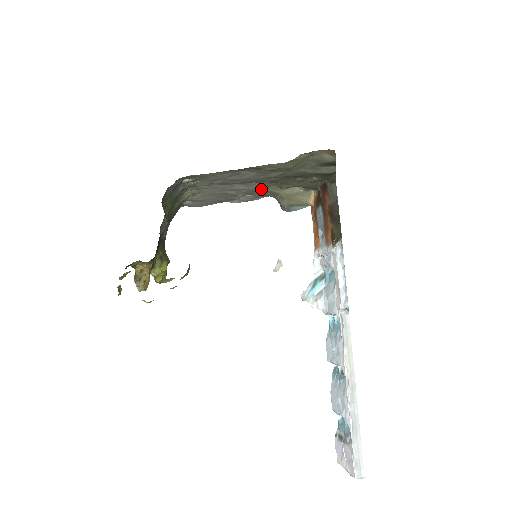
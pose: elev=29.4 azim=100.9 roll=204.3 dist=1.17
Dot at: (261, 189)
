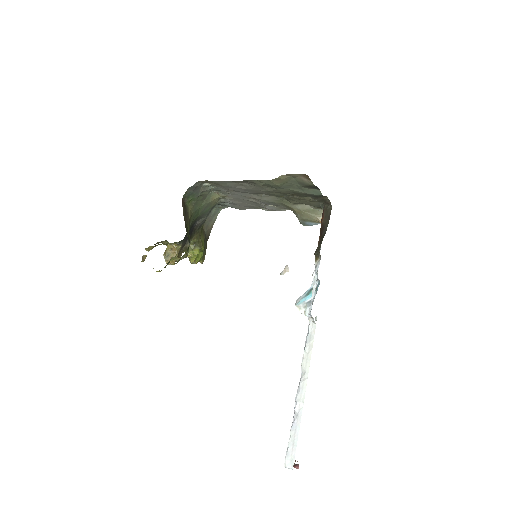
Dot at: (276, 201)
